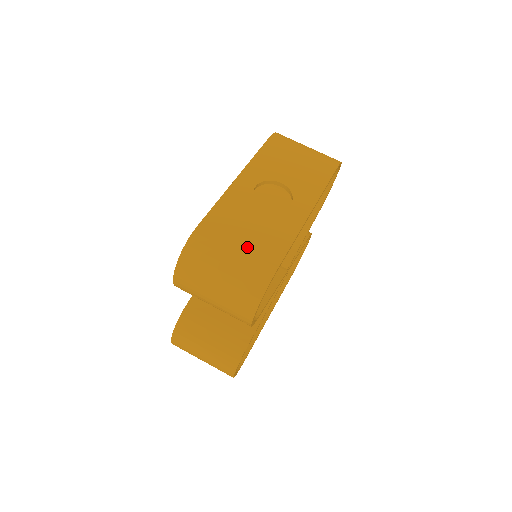
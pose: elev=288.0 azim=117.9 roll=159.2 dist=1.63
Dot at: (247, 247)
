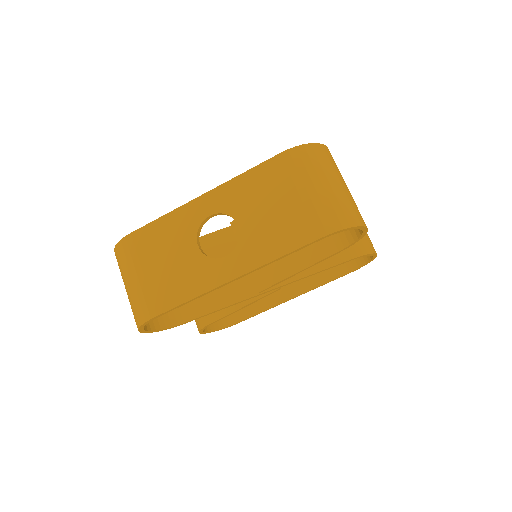
Dot at: (150, 279)
